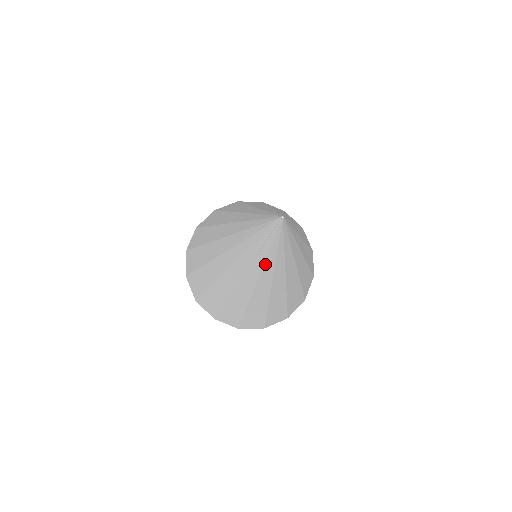
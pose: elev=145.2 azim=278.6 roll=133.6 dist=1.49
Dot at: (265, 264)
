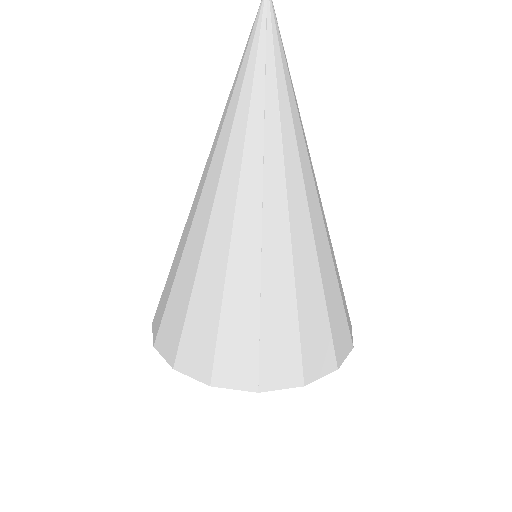
Dot at: (229, 110)
